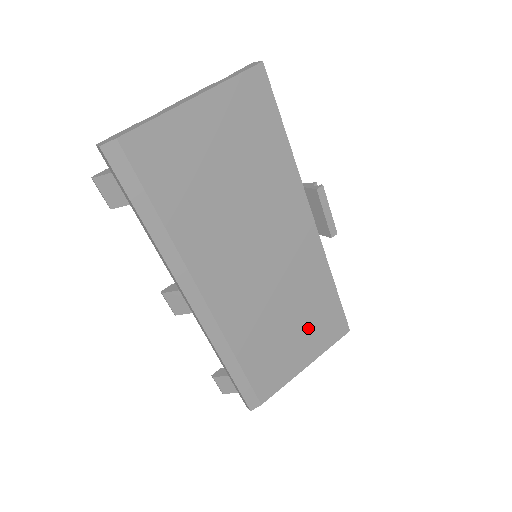
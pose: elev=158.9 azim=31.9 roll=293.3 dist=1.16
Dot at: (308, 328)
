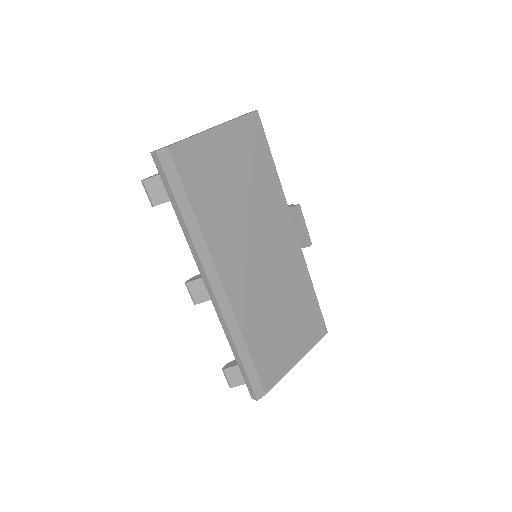
Dot at: (297, 324)
